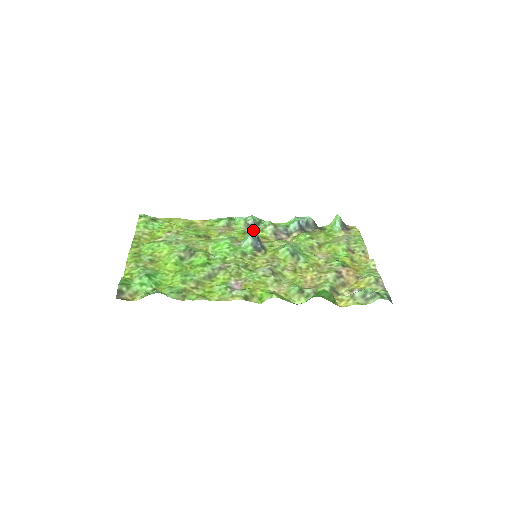
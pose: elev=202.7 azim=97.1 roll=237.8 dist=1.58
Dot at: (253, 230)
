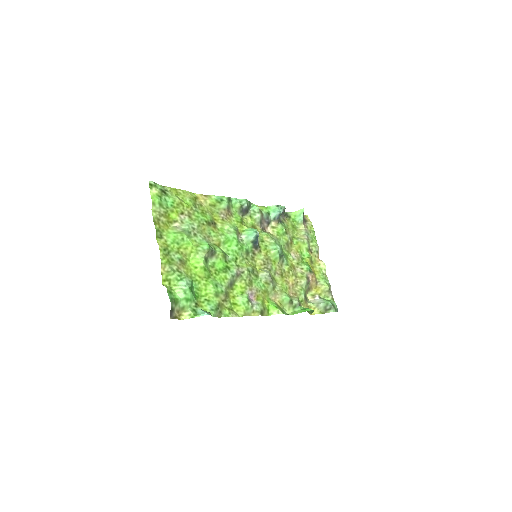
Dot at: (245, 215)
